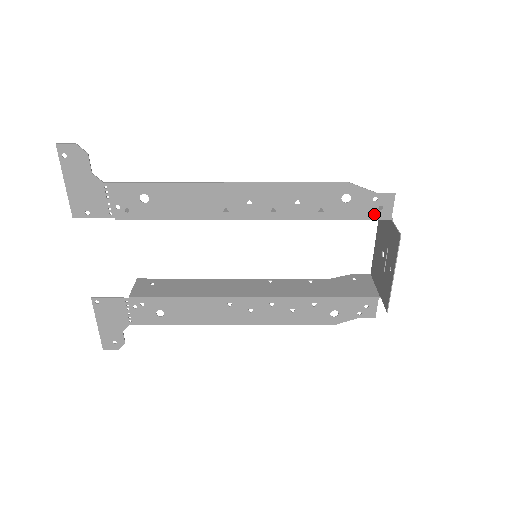
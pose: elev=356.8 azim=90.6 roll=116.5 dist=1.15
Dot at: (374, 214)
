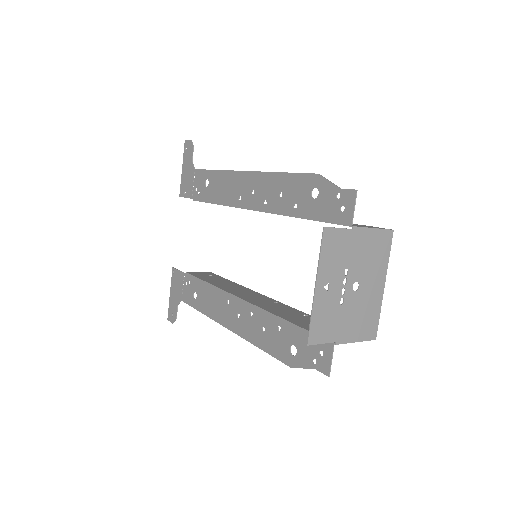
Dot at: (336, 216)
